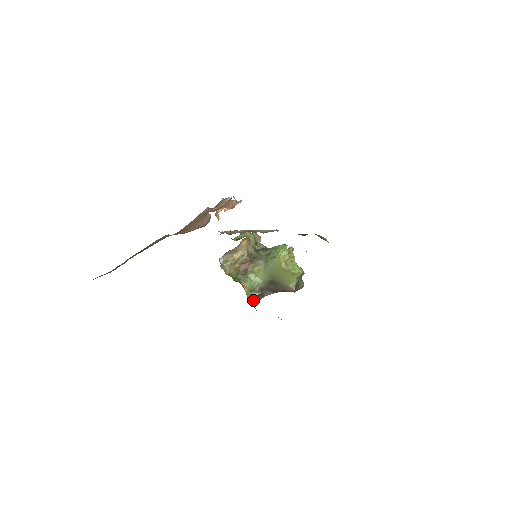
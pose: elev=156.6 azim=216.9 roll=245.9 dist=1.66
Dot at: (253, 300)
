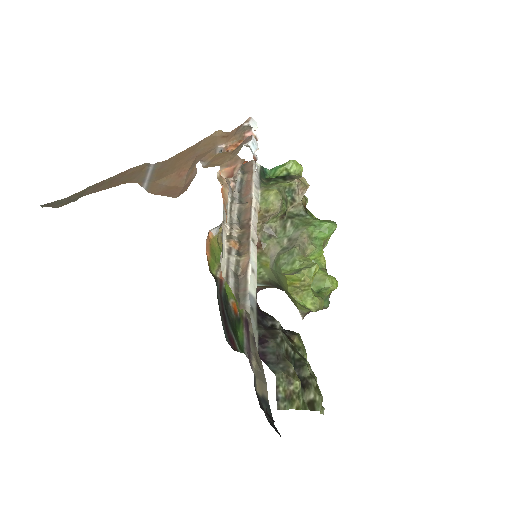
Dot at: occluded
